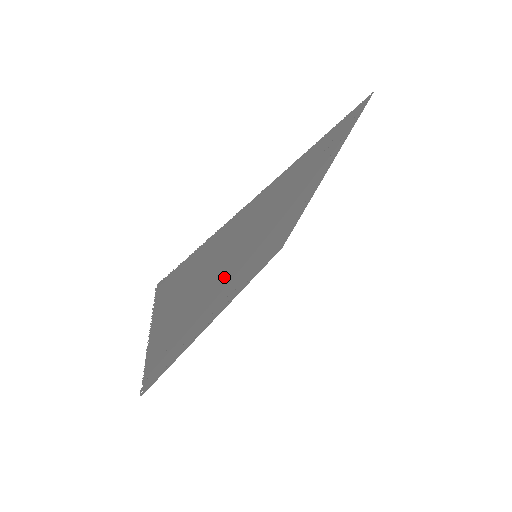
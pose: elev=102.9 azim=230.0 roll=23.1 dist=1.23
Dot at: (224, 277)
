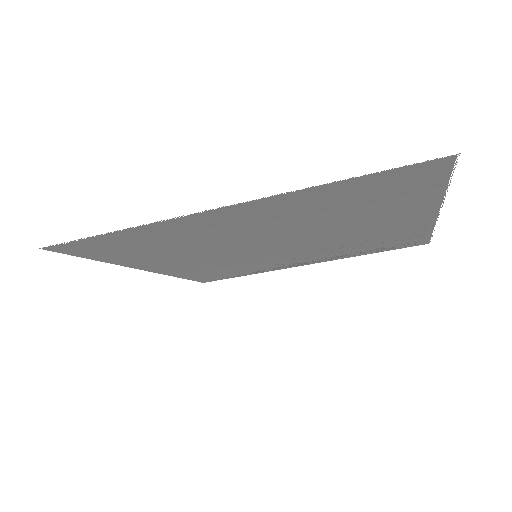
Dot at: (278, 235)
